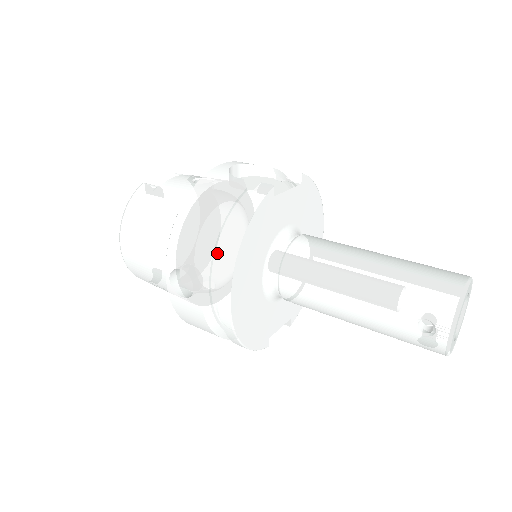
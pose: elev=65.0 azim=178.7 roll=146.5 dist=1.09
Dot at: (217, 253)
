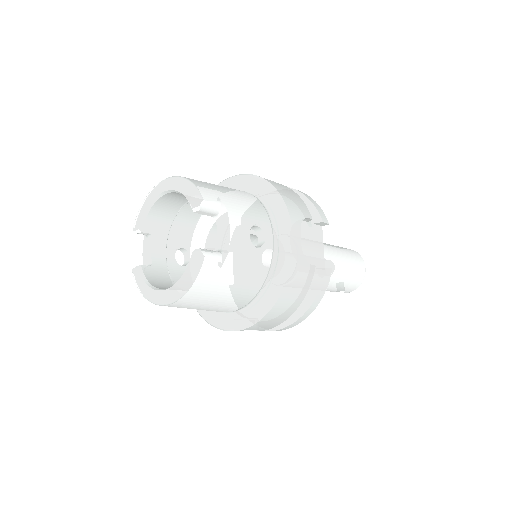
Dot at: occluded
